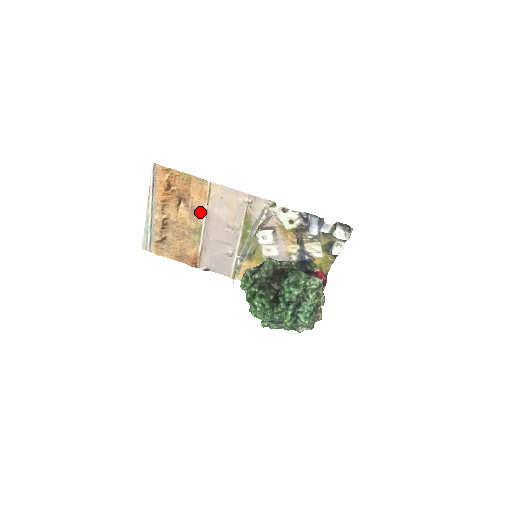
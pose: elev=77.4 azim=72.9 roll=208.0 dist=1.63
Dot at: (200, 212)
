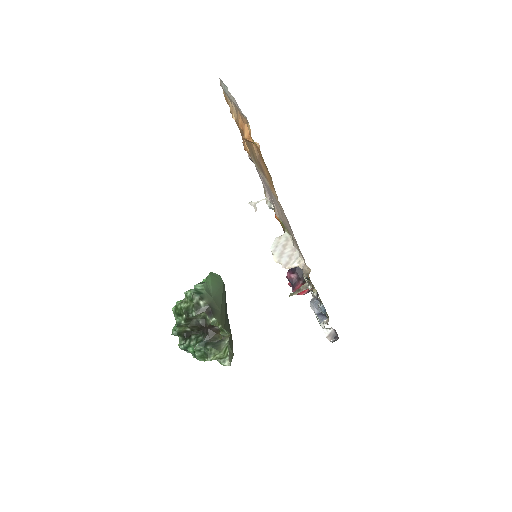
Dot at: occluded
